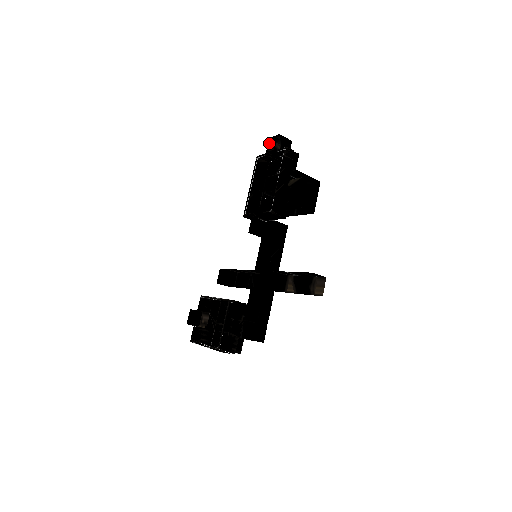
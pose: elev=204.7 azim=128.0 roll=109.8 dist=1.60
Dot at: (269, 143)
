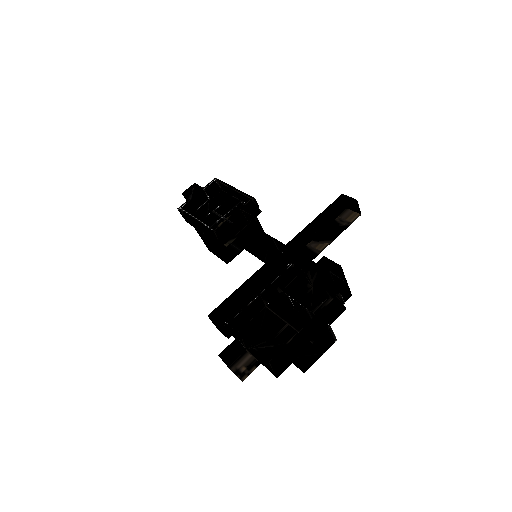
Dot at: occluded
